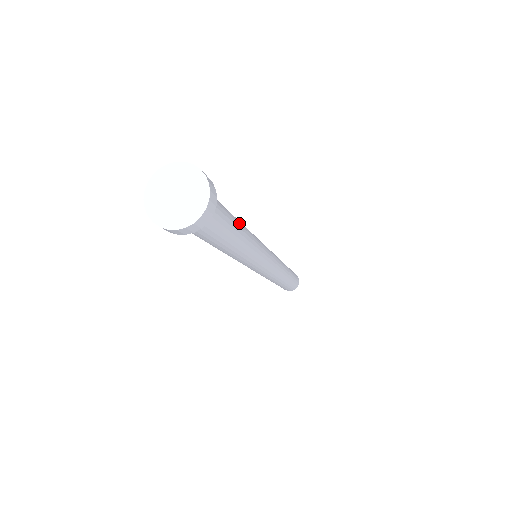
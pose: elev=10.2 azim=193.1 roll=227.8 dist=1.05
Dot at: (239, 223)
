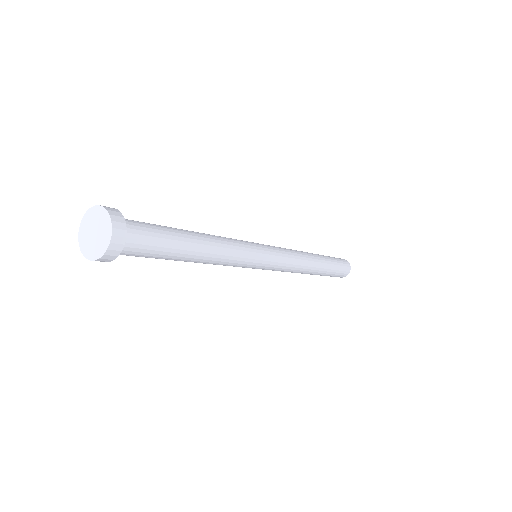
Dot at: (192, 253)
